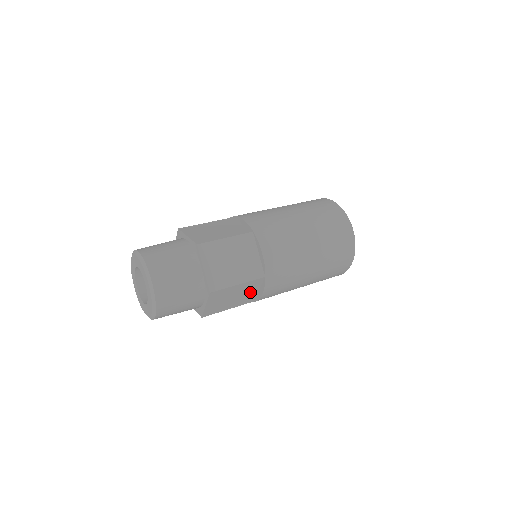
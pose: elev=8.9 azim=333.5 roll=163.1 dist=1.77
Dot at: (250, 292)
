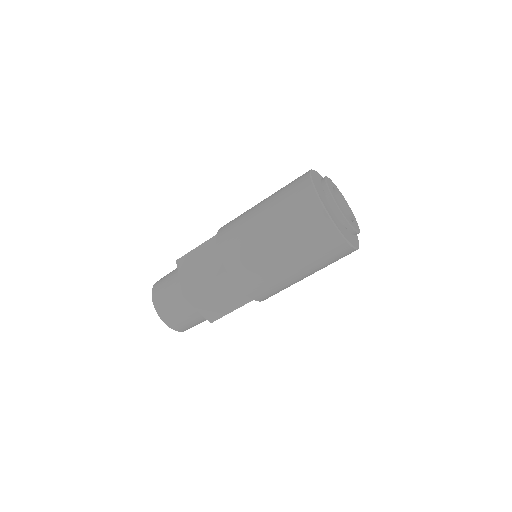
Dot at: (233, 290)
